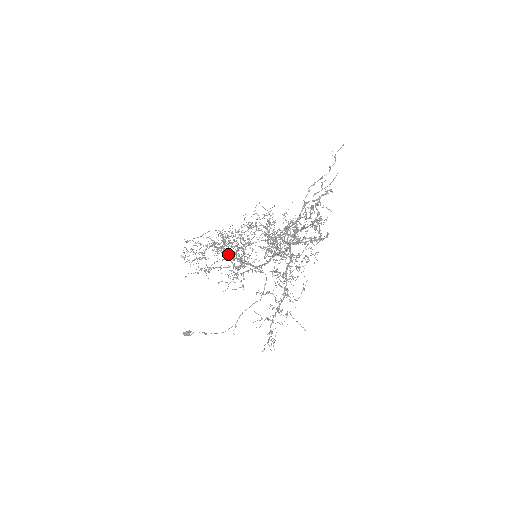
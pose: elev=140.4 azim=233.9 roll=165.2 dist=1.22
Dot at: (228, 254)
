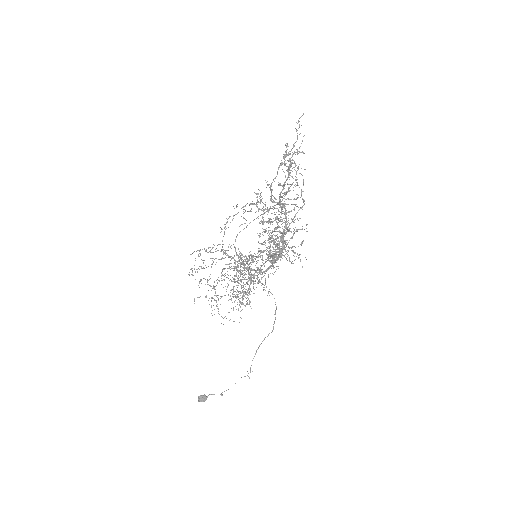
Dot at: (231, 263)
